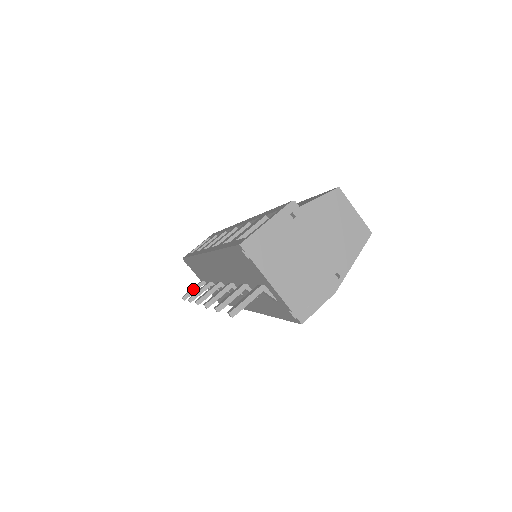
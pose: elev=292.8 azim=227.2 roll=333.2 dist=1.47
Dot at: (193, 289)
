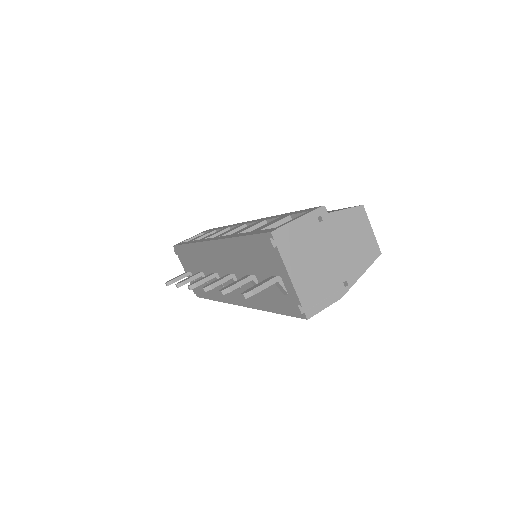
Dot at: (179, 277)
